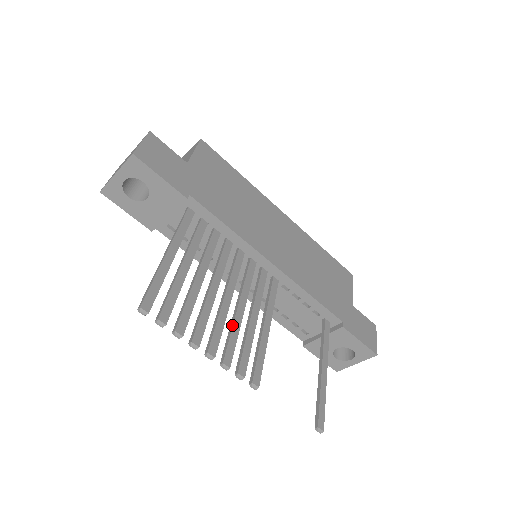
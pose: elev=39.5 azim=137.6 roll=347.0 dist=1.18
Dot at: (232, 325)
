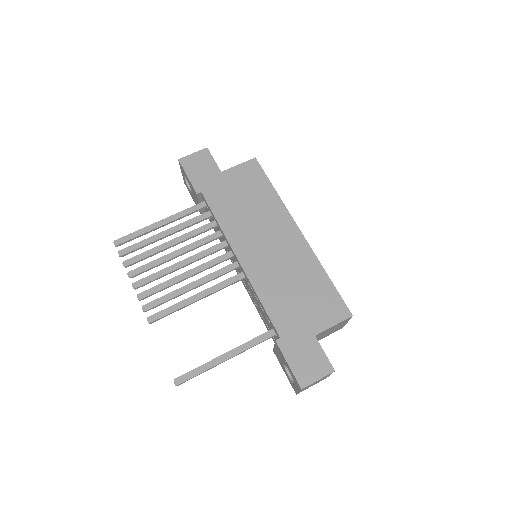
Dot at: (167, 280)
